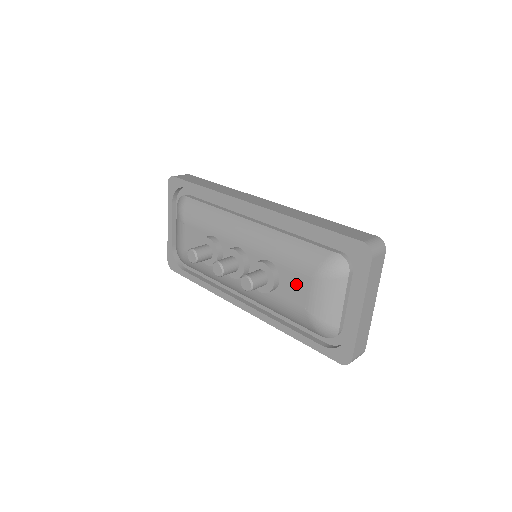
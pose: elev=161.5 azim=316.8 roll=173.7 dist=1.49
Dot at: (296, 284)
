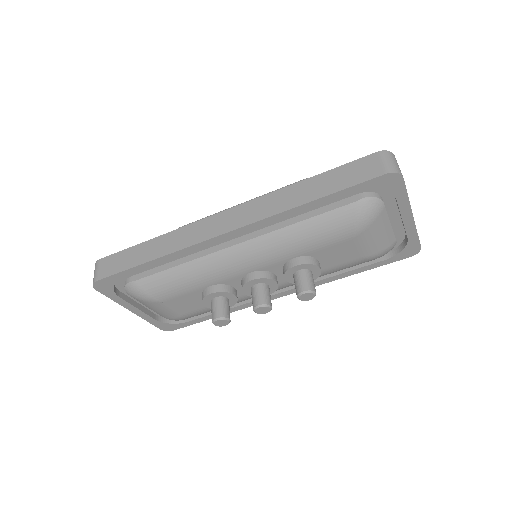
Dot at: (340, 251)
